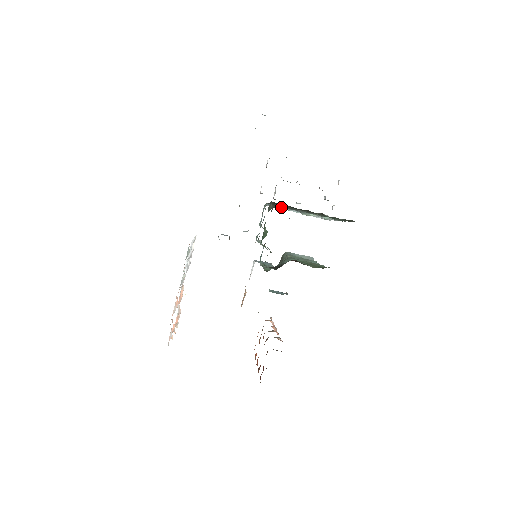
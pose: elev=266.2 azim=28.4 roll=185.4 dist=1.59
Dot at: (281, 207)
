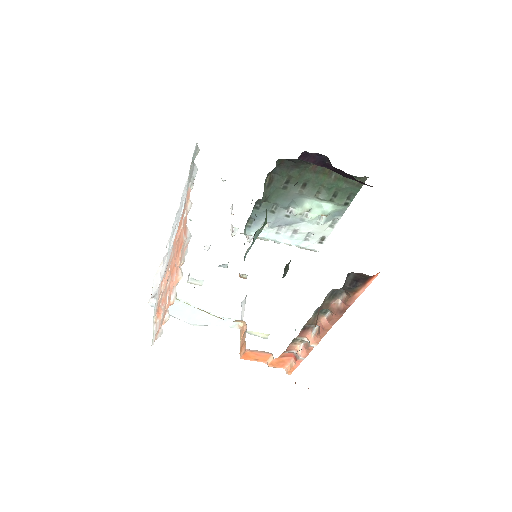
Dot at: (263, 233)
